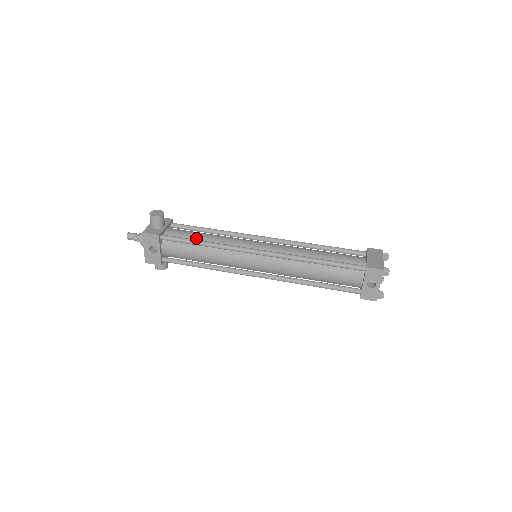
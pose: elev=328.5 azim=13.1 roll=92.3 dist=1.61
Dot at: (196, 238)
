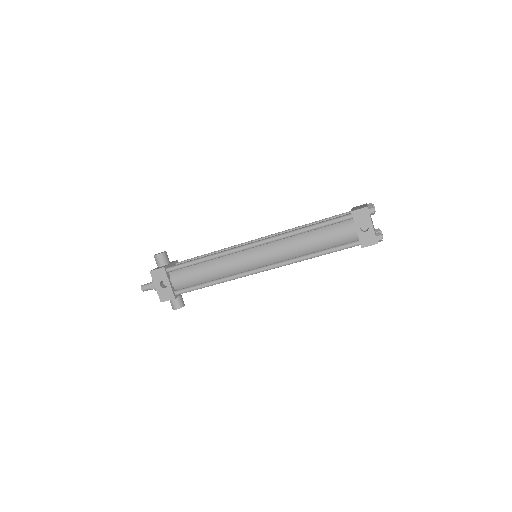
Dot at: occluded
